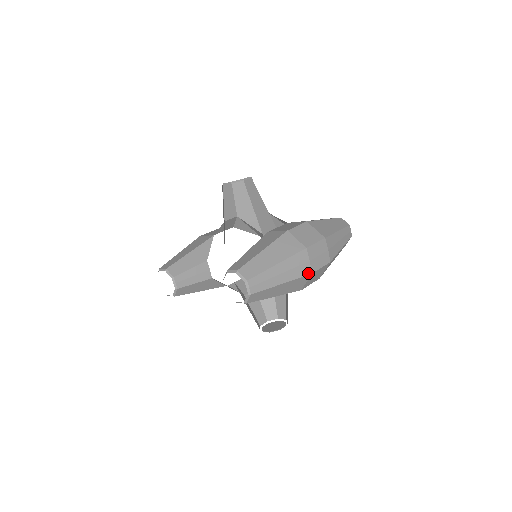
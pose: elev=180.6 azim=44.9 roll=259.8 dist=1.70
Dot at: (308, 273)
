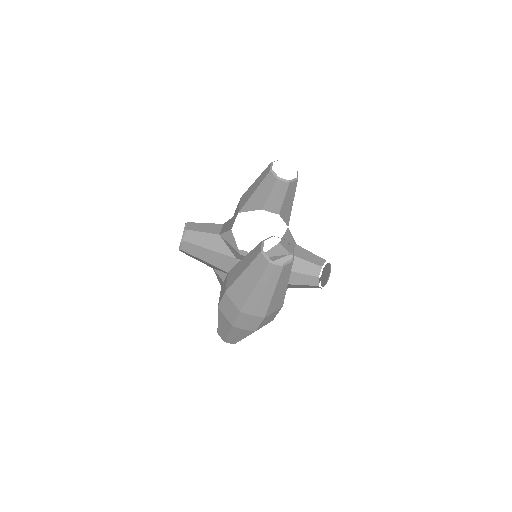
Dot at: (252, 332)
